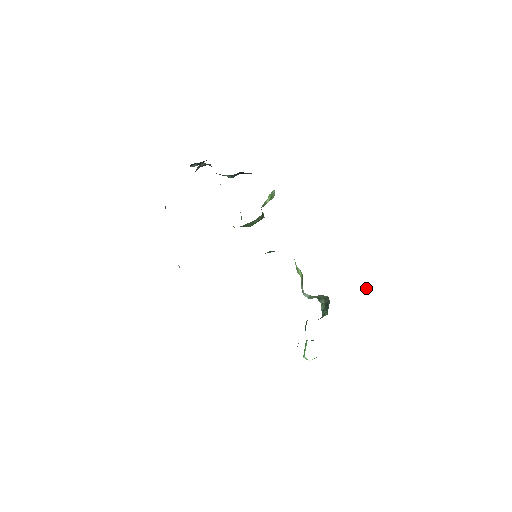
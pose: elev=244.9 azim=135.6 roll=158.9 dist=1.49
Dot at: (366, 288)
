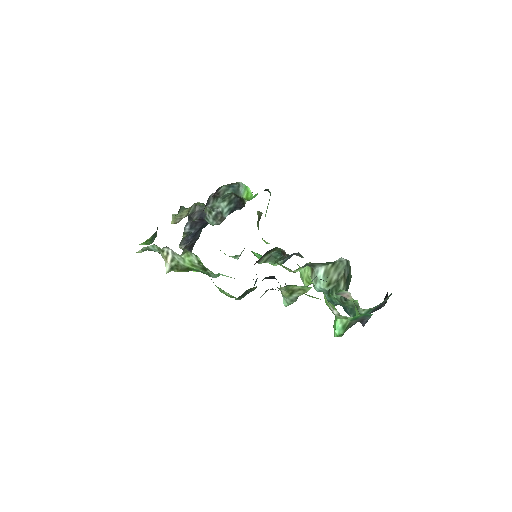
Dot at: (387, 293)
